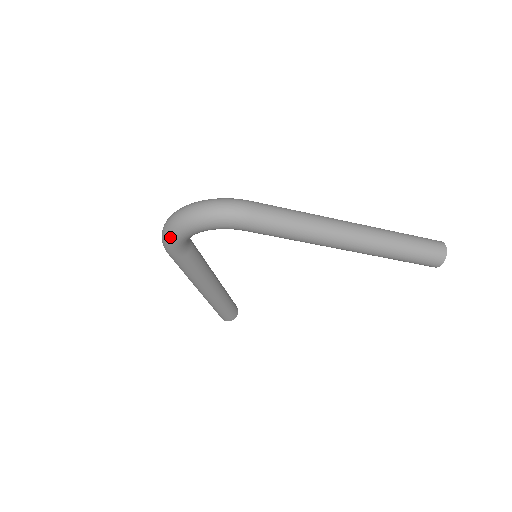
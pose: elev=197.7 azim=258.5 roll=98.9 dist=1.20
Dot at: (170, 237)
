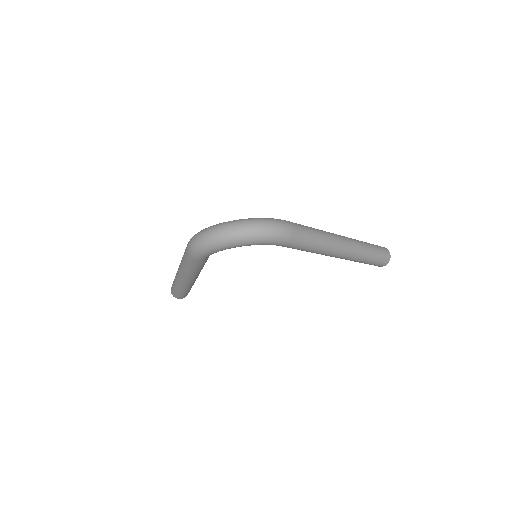
Dot at: (212, 248)
